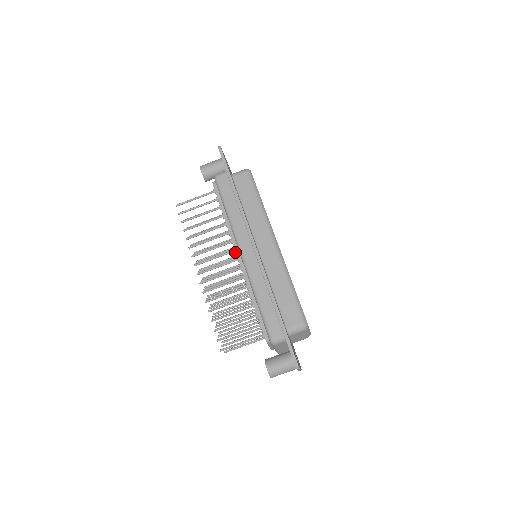
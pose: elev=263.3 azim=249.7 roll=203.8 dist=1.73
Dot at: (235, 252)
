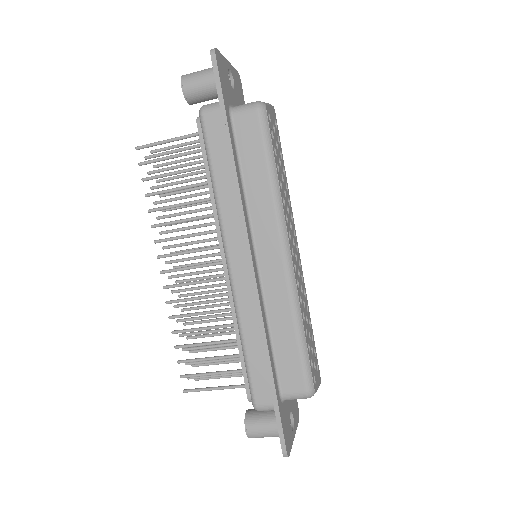
Dot at: occluded
